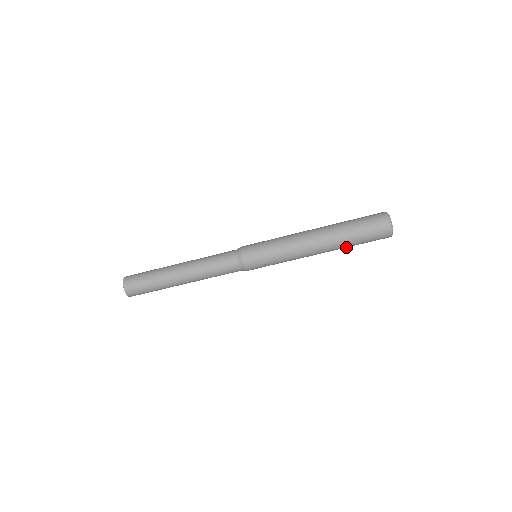
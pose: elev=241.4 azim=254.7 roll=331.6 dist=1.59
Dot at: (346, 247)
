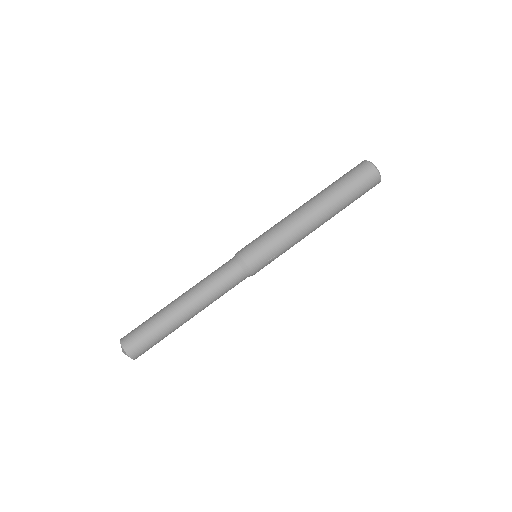
Dot at: (341, 210)
